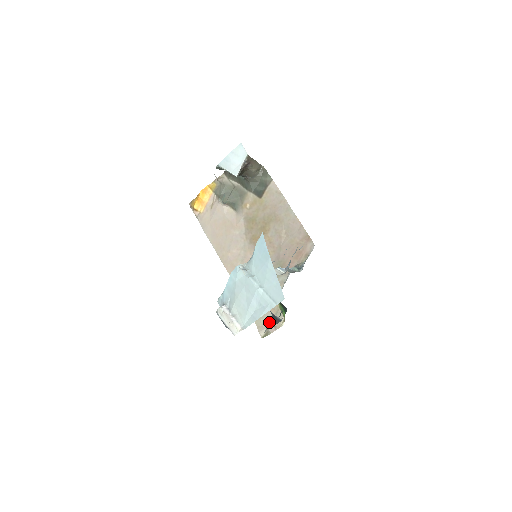
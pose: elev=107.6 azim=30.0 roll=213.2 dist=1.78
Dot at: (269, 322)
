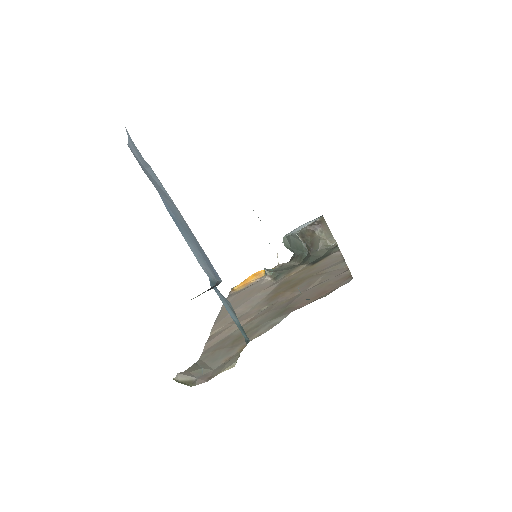
Dot at: occluded
